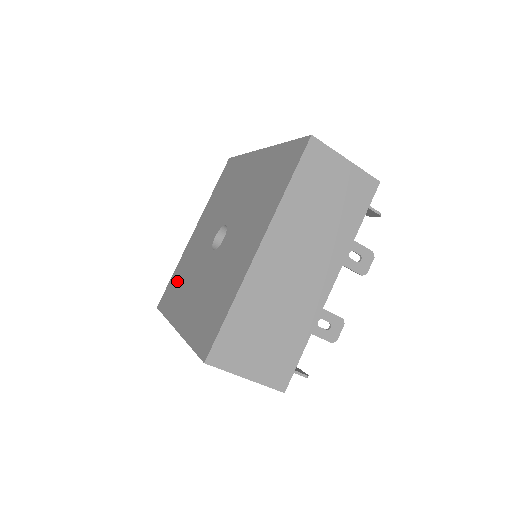
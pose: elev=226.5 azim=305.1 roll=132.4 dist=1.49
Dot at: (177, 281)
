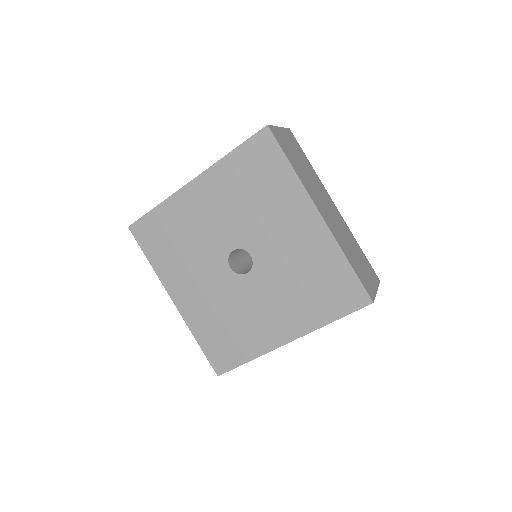
Dot at: (166, 234)
